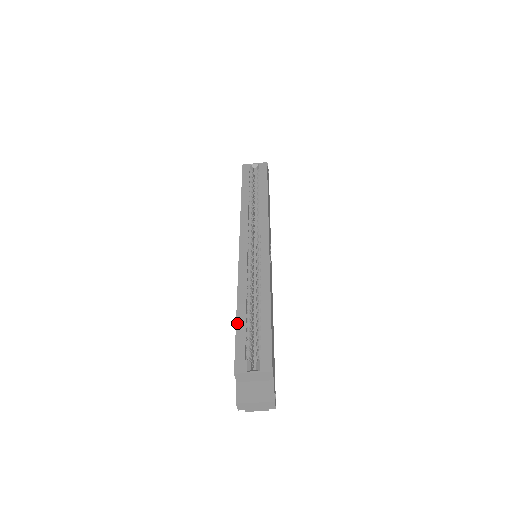
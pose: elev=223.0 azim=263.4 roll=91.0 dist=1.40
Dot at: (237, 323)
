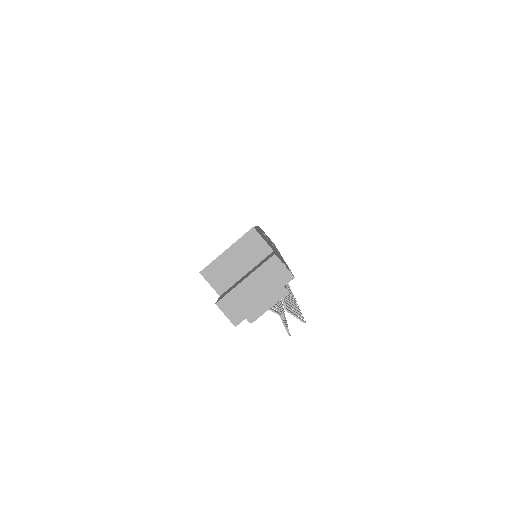
Dot at: occluded
